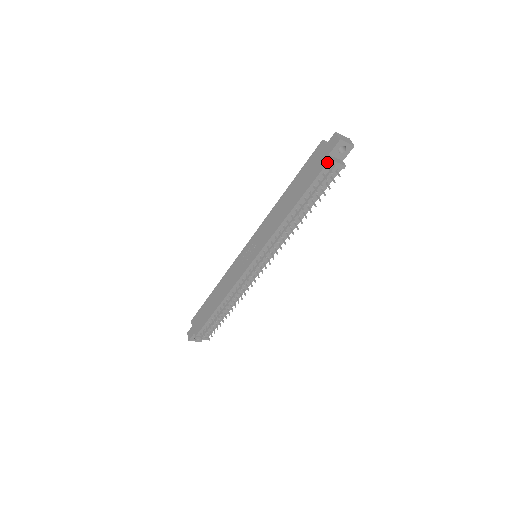
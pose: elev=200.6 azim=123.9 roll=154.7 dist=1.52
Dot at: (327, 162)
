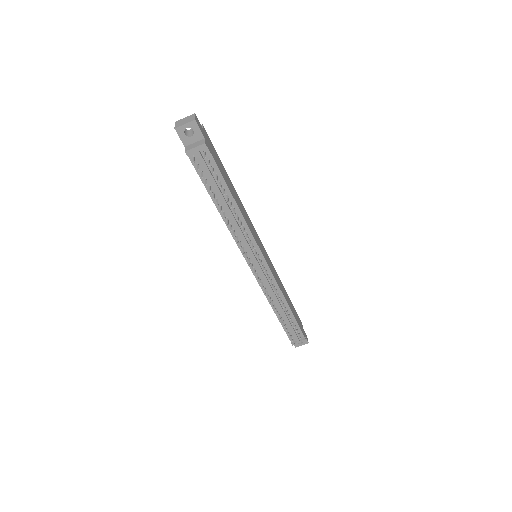
Dot at: (187, 155)
